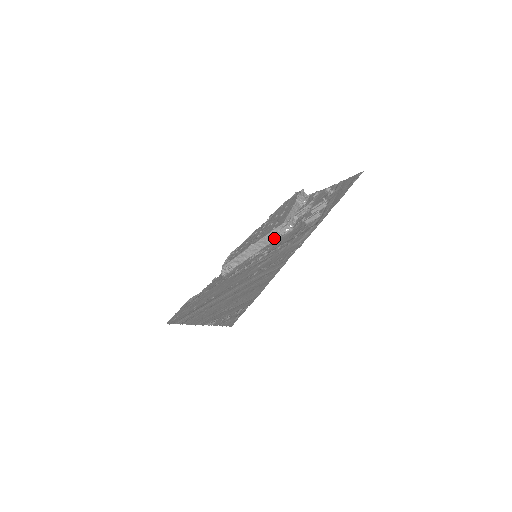
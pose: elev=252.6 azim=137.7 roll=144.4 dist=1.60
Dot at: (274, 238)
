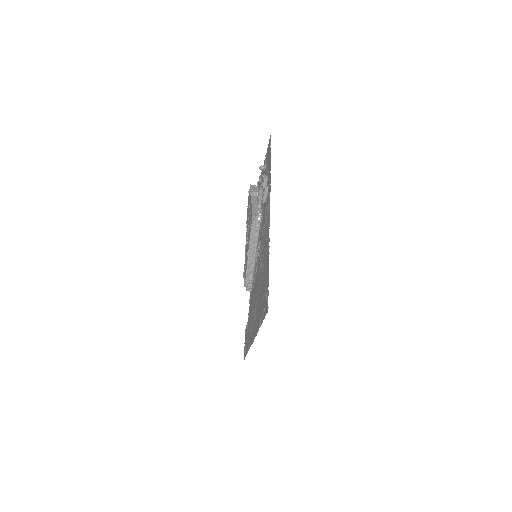
Dot at: (257, 233)
